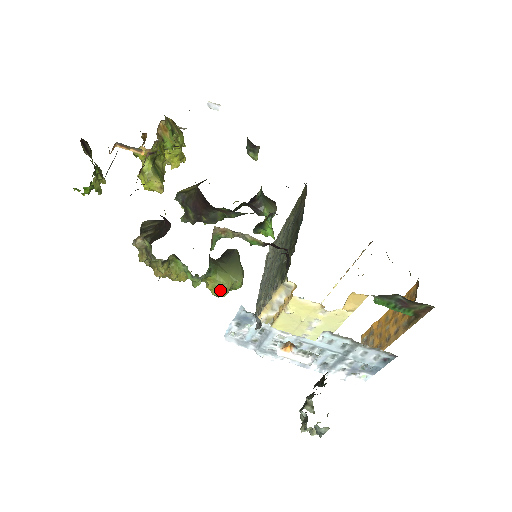
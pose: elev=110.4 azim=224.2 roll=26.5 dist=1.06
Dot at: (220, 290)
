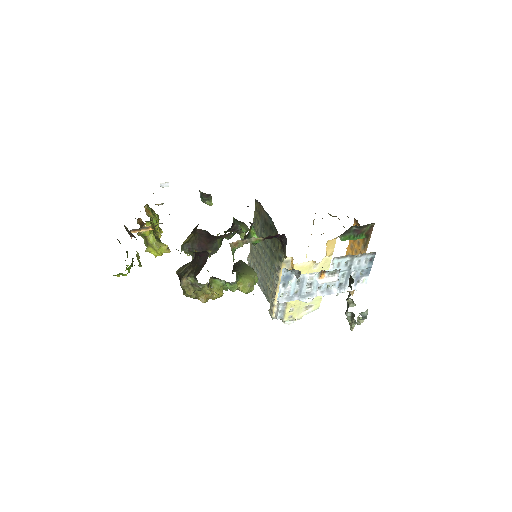
Dot at: (249, 287)
